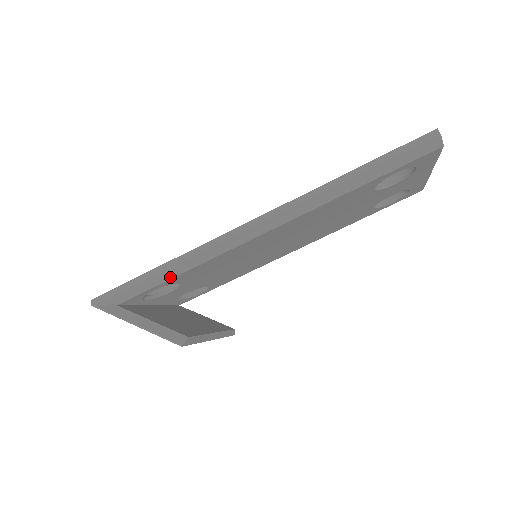
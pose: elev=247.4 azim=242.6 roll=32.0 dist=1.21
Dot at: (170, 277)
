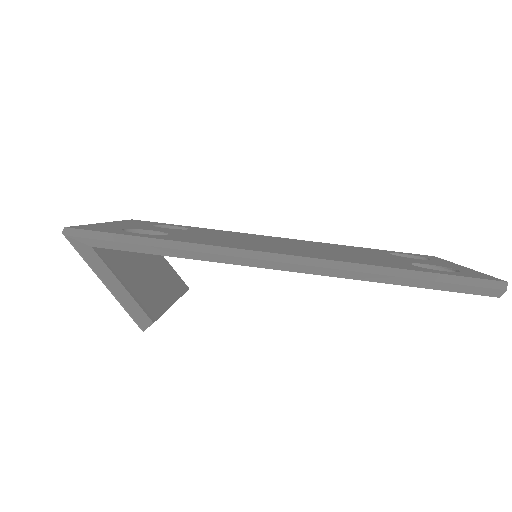
Dot at: (166, 254)
